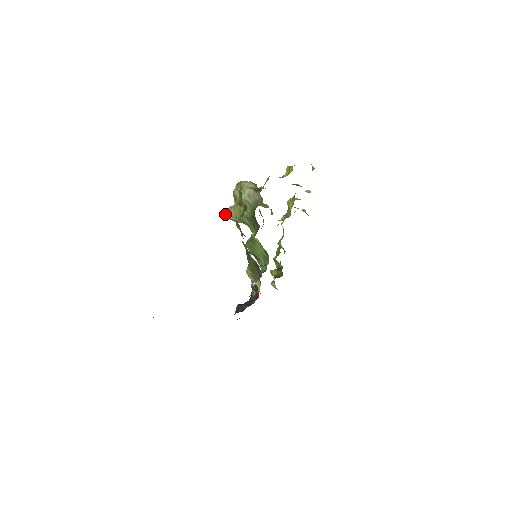
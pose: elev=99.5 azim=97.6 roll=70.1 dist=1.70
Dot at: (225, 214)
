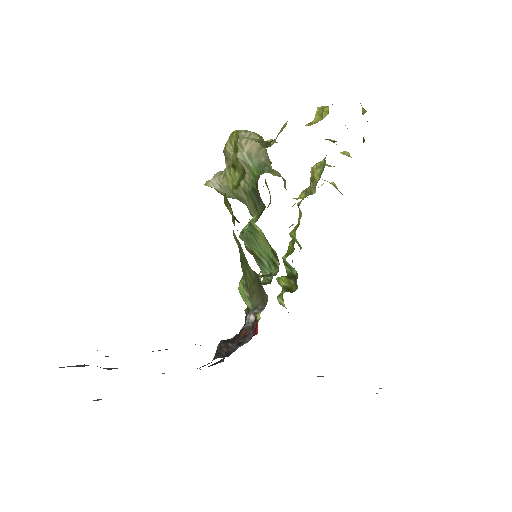
Dot at: (210, 183)
